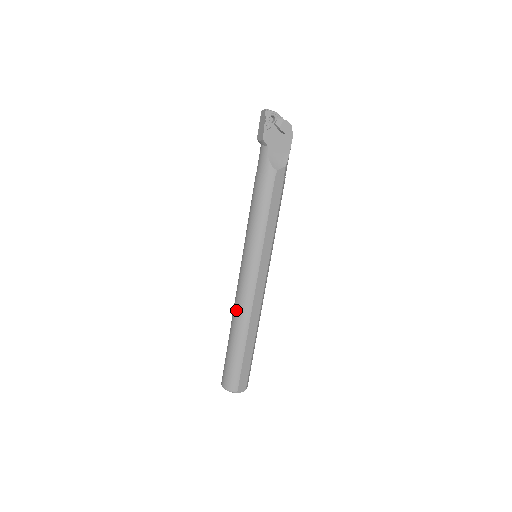
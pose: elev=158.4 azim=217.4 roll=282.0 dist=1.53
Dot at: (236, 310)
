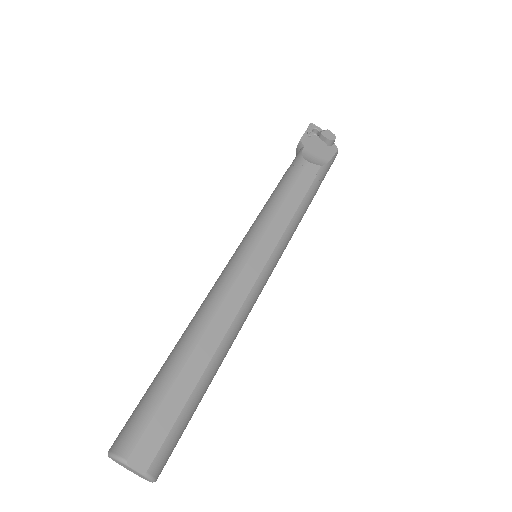
Dot at: (197, 311)
